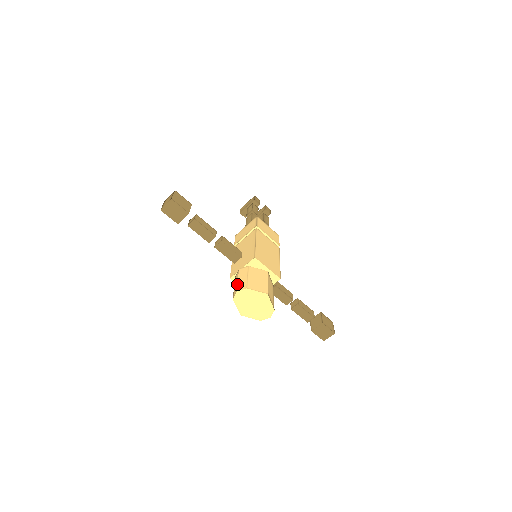
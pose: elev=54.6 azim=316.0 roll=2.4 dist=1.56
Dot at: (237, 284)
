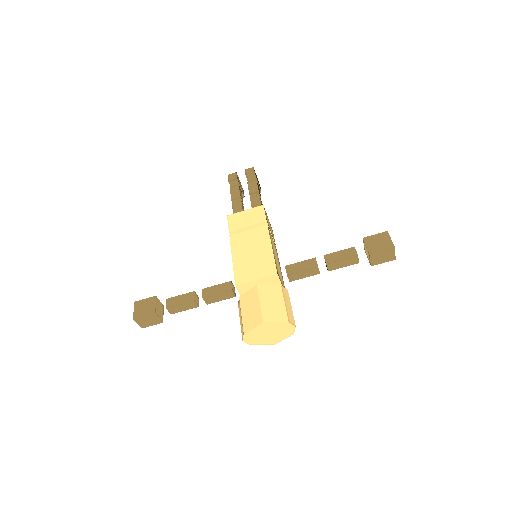
Dot at: occluded
